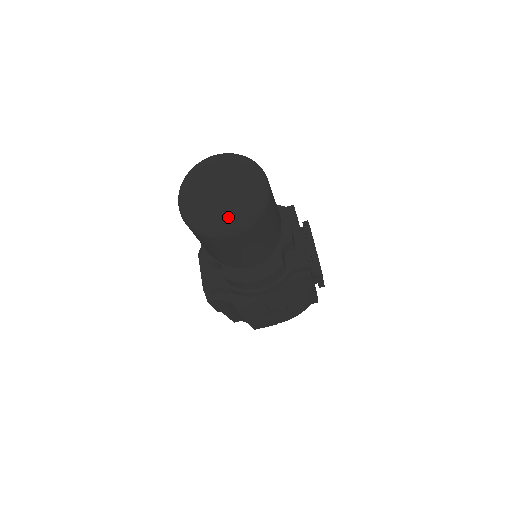
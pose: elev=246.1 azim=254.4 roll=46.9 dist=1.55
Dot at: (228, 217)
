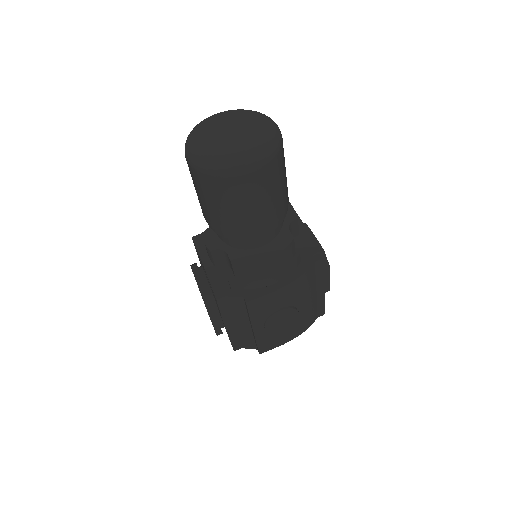
Dot at: (246, 149)
